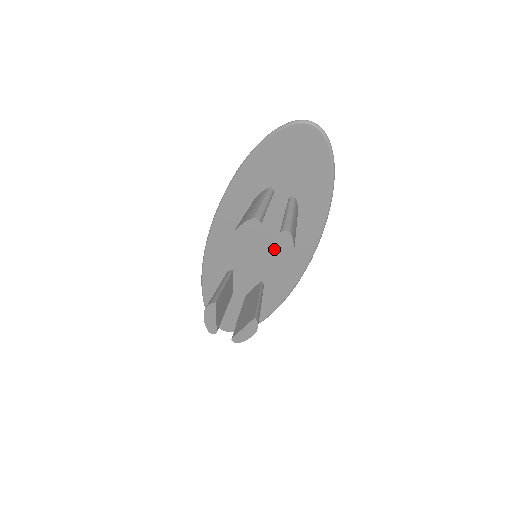
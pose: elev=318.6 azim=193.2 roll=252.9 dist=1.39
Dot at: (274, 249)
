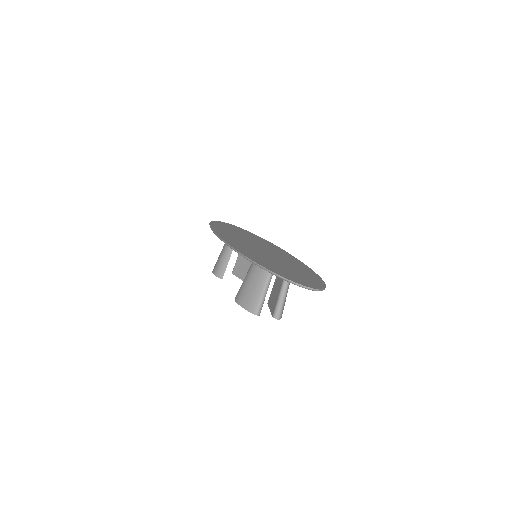
Dot at: occluded
